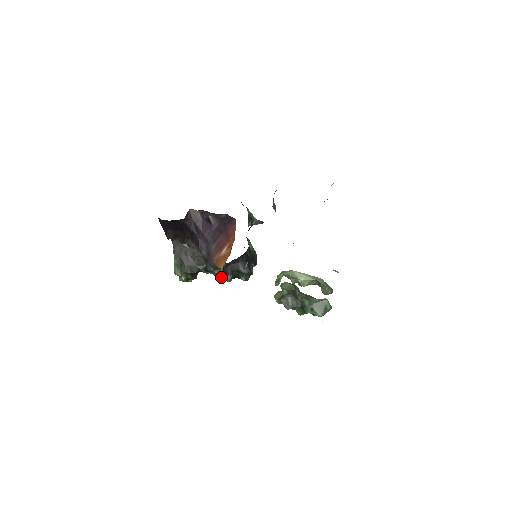
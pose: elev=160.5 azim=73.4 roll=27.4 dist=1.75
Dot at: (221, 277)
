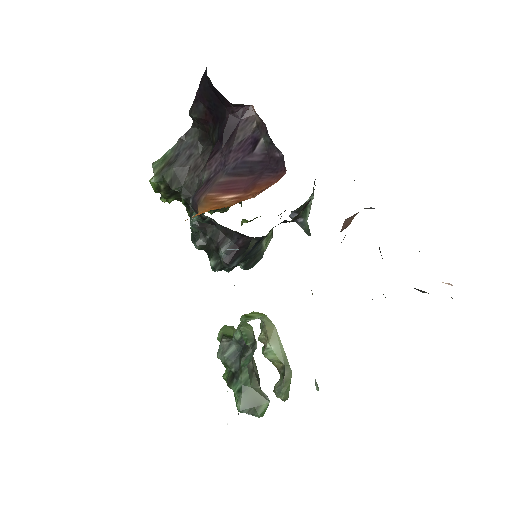
Dot at: (194, 232)
